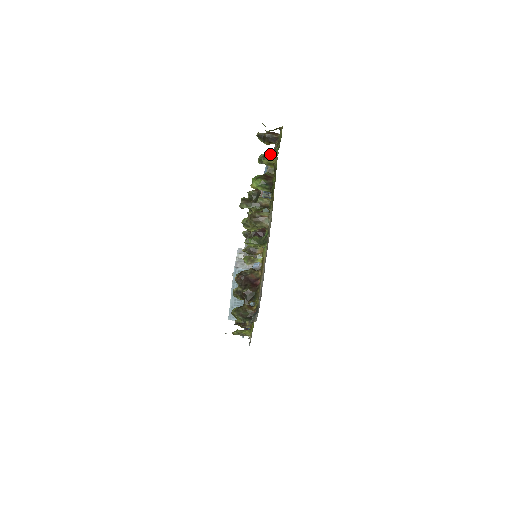
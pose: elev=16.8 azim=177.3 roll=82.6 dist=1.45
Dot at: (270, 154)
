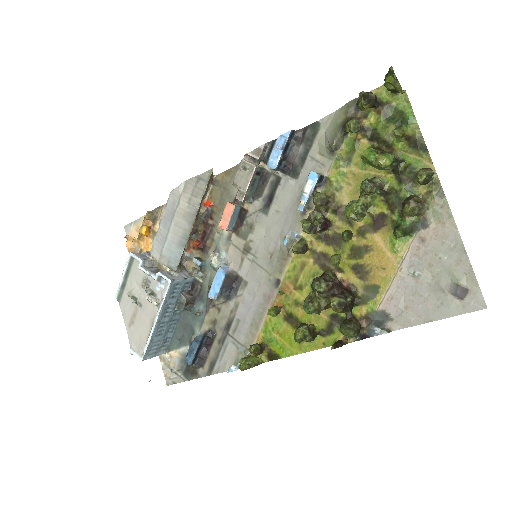
Dot at: (358, 121)
